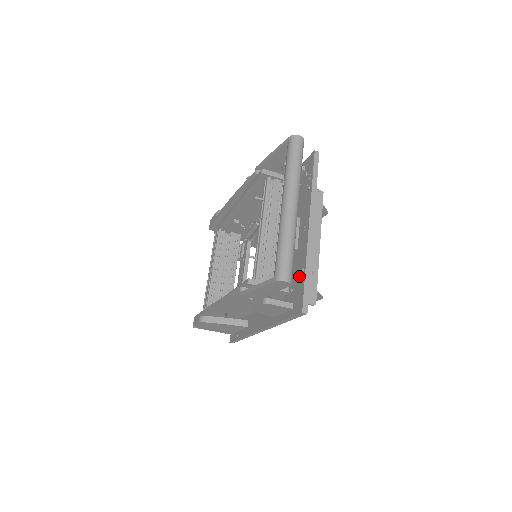
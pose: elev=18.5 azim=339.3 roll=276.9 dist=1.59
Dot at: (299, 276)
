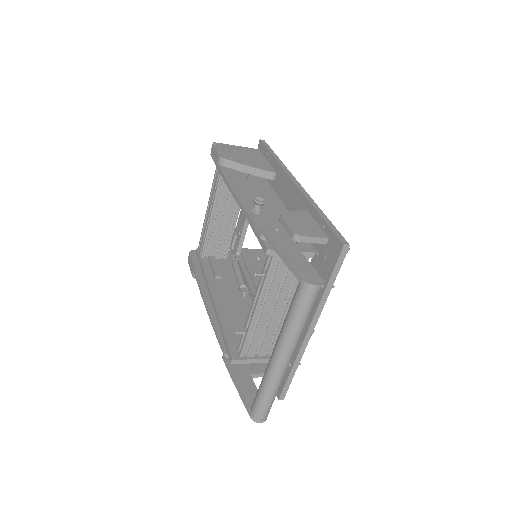
Dot at: occluded
